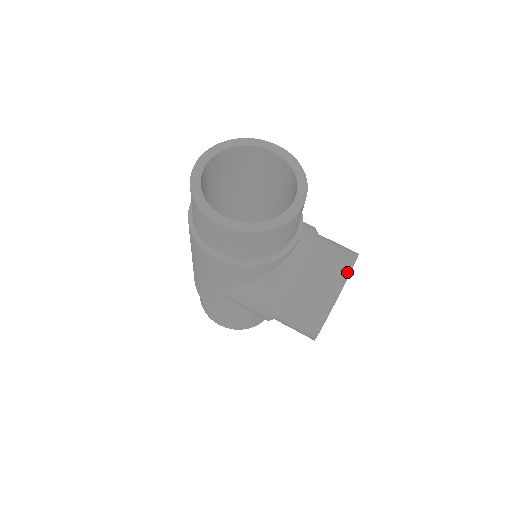
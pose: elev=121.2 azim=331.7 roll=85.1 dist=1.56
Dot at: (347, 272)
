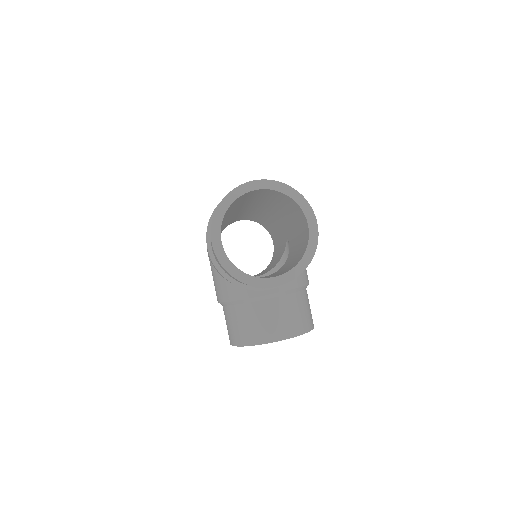
Dot at: (280, 338)
